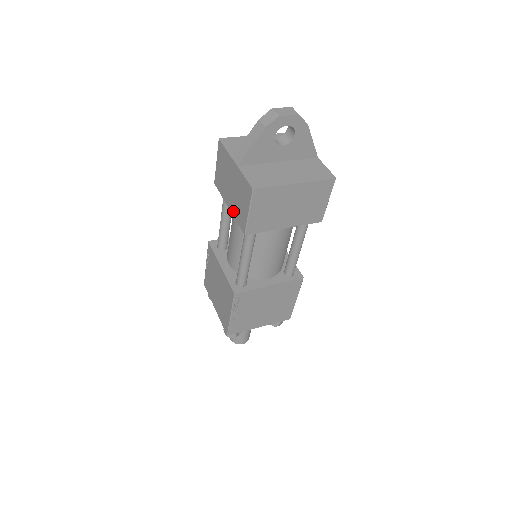
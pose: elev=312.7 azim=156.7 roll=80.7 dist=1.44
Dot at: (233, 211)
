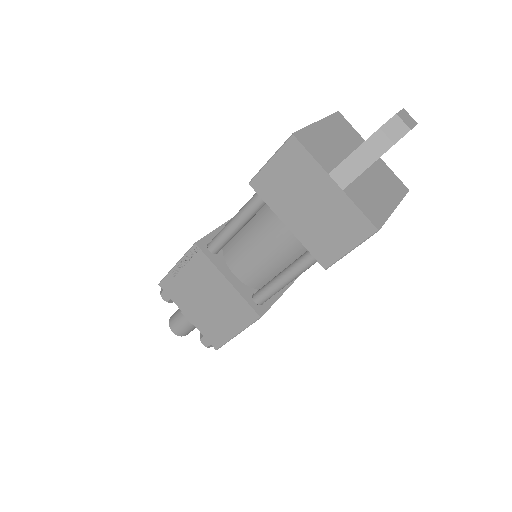
Dot at: (302, 235)
